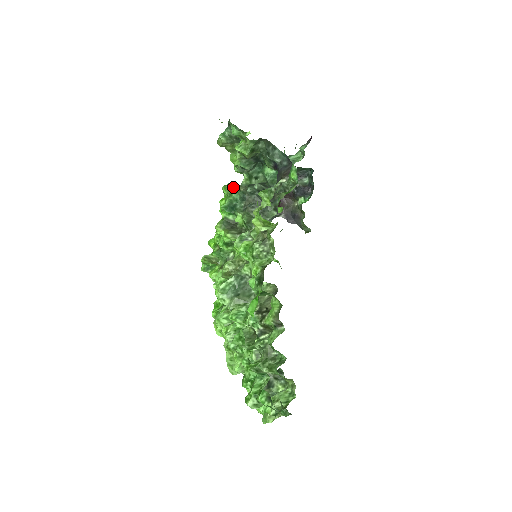
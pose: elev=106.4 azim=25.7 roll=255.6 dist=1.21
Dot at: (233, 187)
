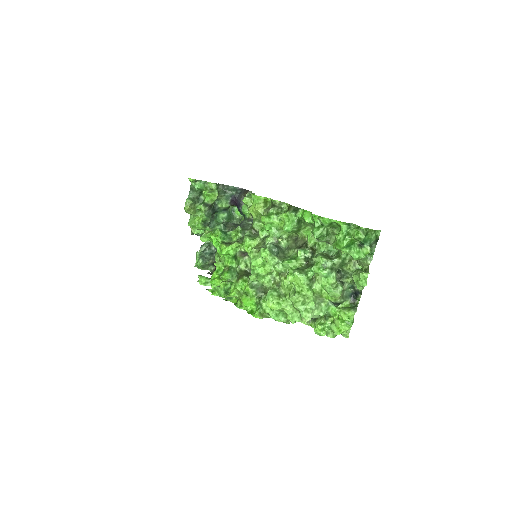
Dot at: (209, 231)
